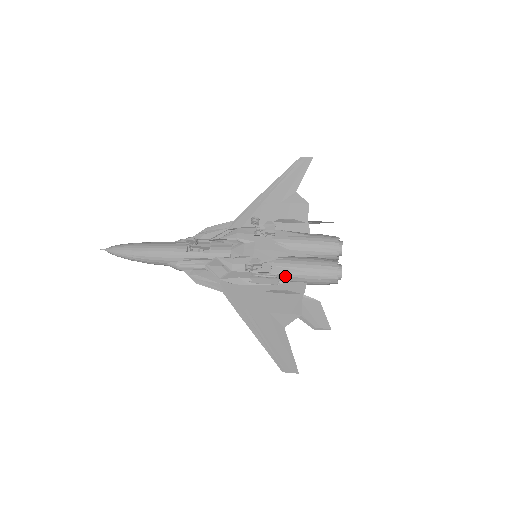
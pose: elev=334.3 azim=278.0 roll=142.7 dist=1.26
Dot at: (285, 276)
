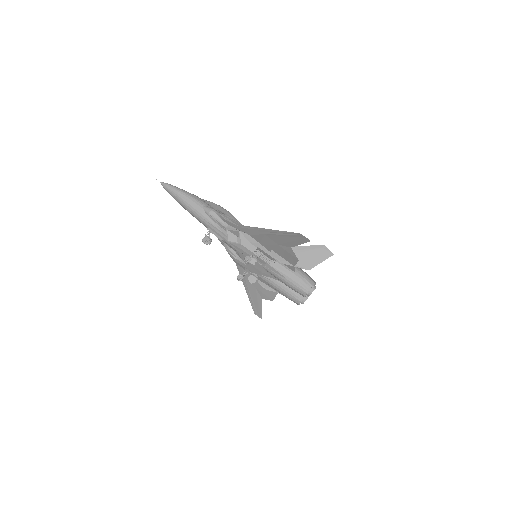
Dot at: (267, 284)
